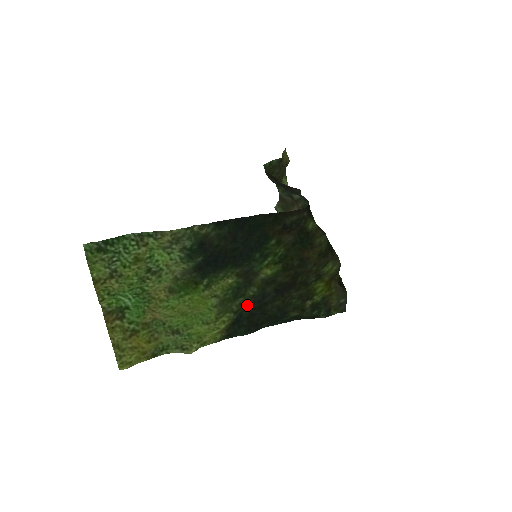
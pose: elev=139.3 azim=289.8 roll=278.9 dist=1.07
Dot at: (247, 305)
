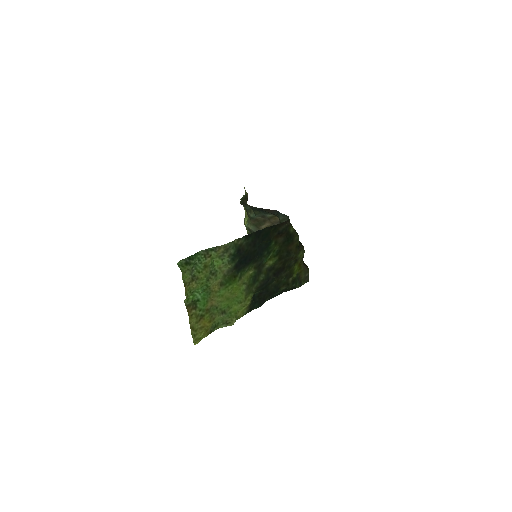
Dot at: (260, 287)
